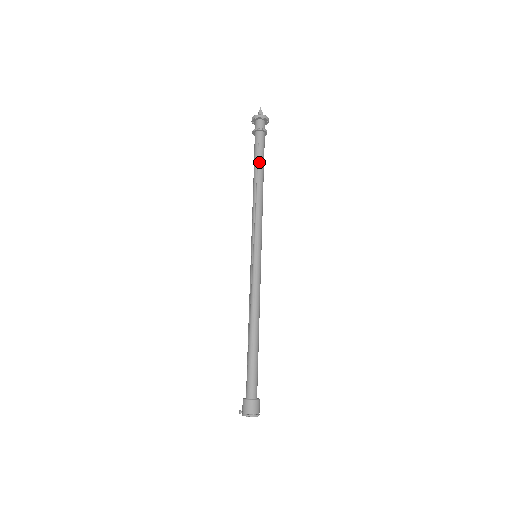
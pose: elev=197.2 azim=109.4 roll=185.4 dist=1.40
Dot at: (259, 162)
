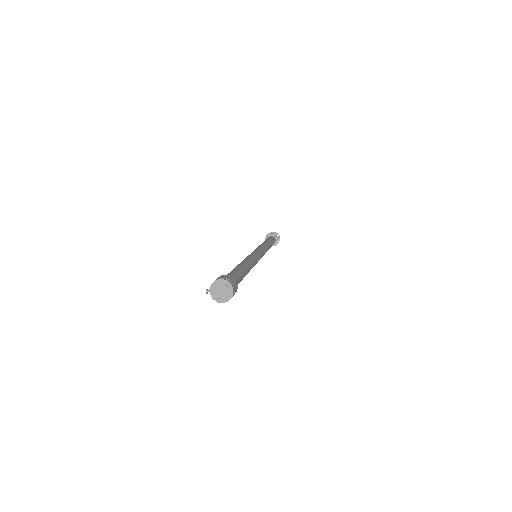
Dot at: occluded
